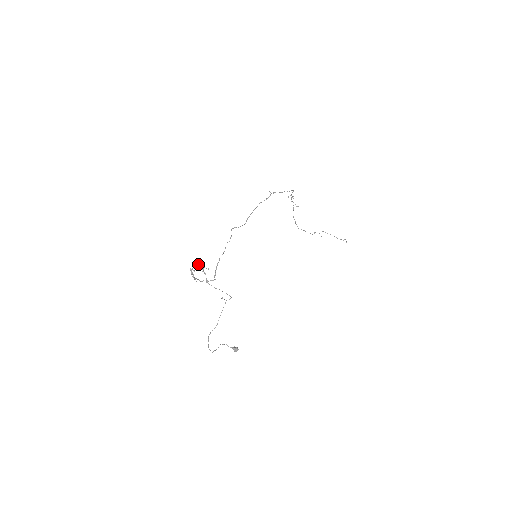
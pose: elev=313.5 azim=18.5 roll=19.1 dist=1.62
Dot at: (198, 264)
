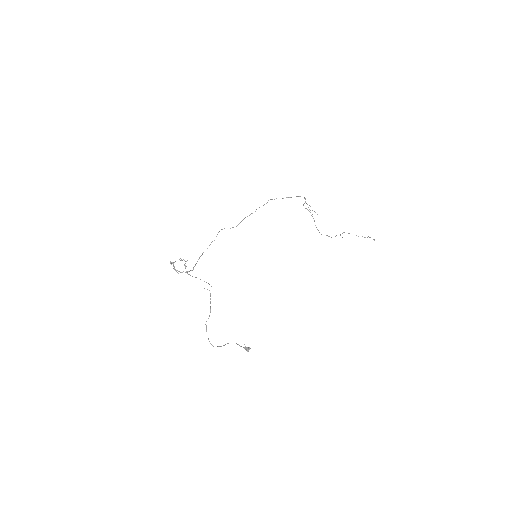
Dot at: (181, 259)
